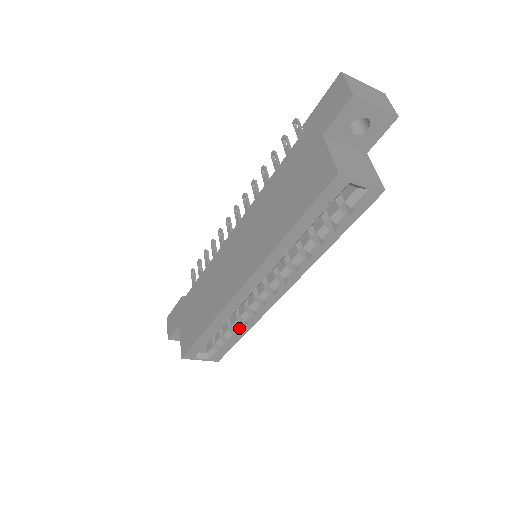
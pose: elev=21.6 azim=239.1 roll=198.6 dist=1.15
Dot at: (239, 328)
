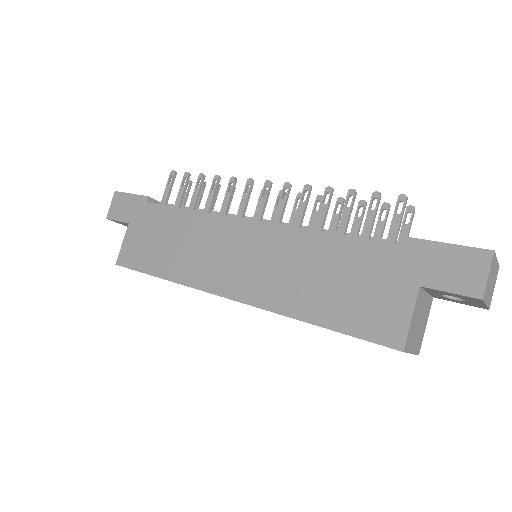
Dot at: occluded
